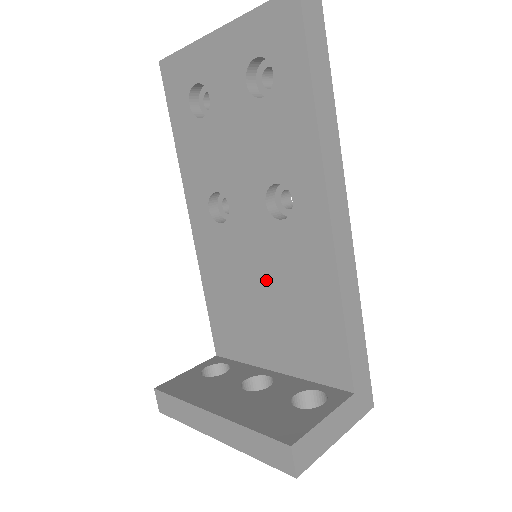
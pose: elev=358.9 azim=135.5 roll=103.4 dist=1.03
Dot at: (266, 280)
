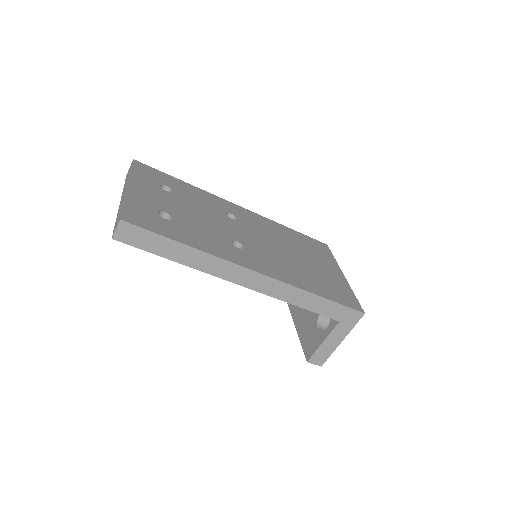
Dot at: occluded
